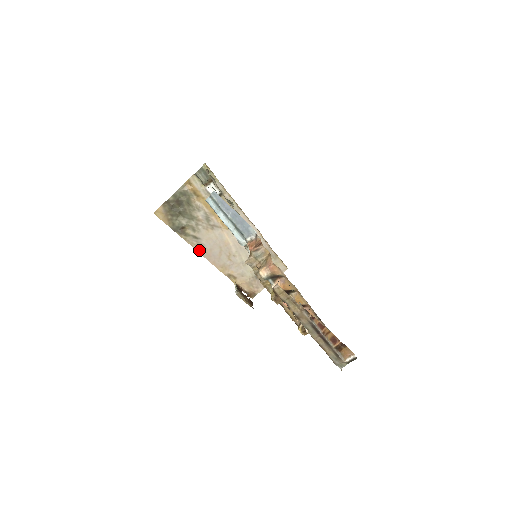
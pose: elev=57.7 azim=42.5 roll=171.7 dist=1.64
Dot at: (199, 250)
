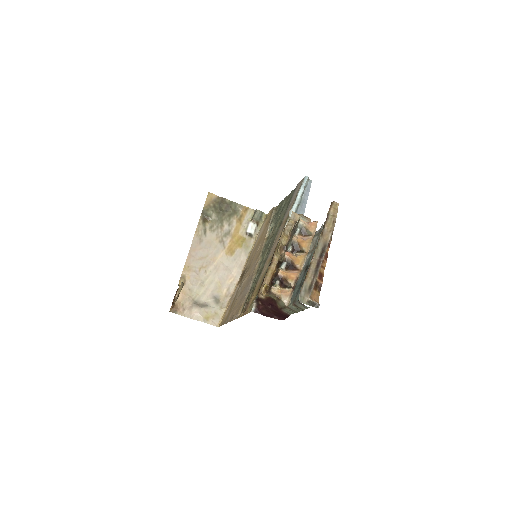
Dot at: (195, 239)
